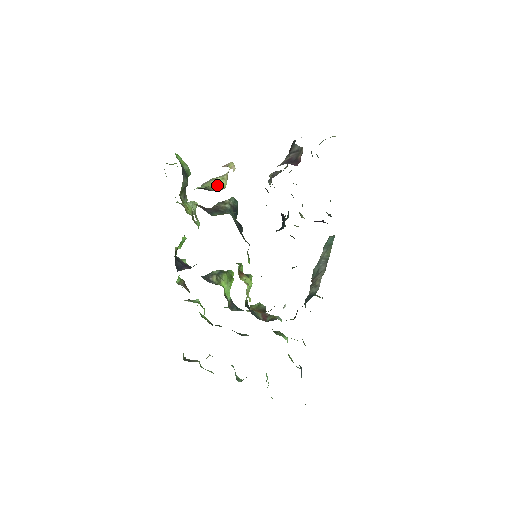
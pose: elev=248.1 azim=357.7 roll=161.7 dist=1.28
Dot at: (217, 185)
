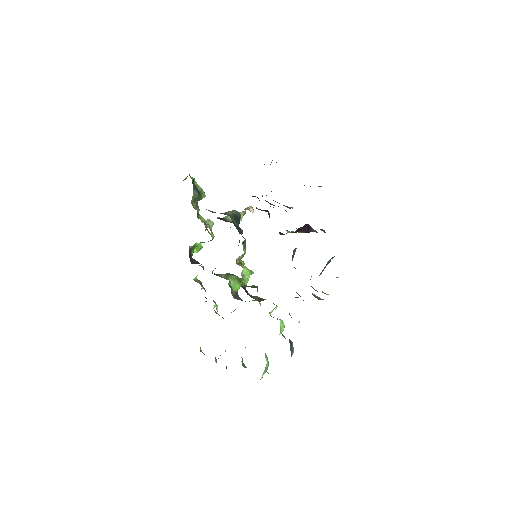
Dot at: occluded
